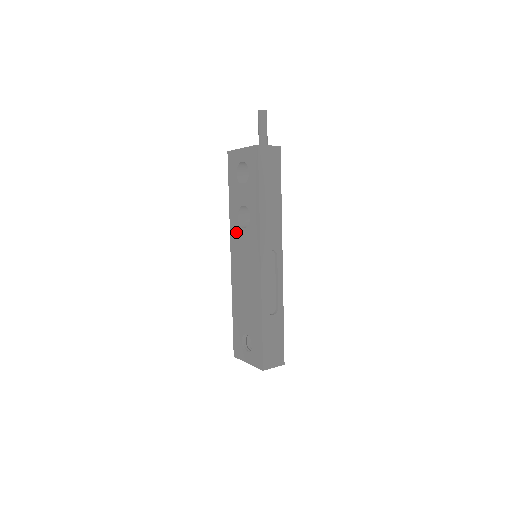
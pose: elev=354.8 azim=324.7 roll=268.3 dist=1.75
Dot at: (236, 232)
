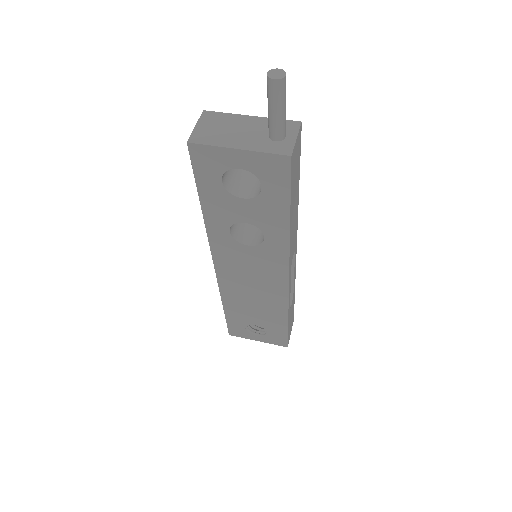
Dot at: (227, 246)
